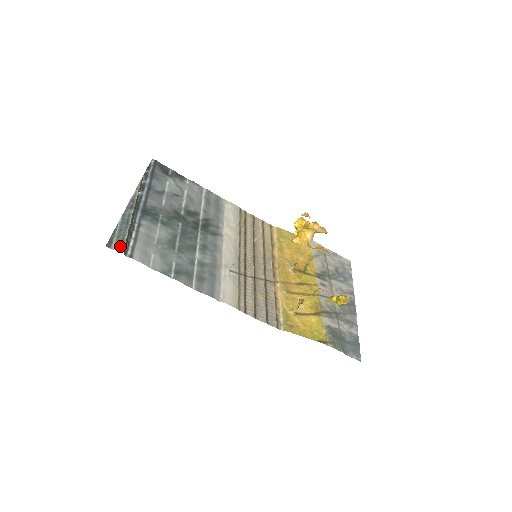
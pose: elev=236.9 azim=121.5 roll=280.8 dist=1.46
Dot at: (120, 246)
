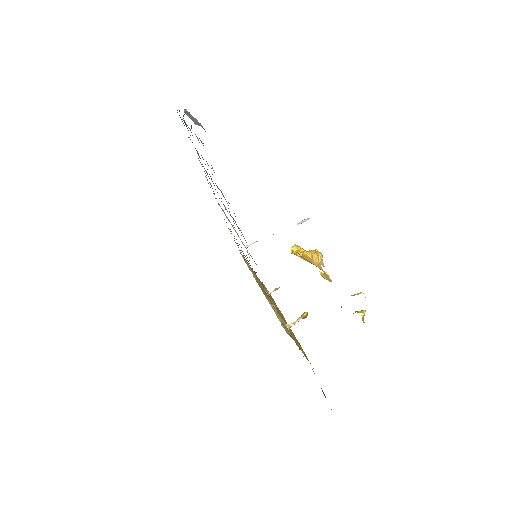
Dot at: occluded
